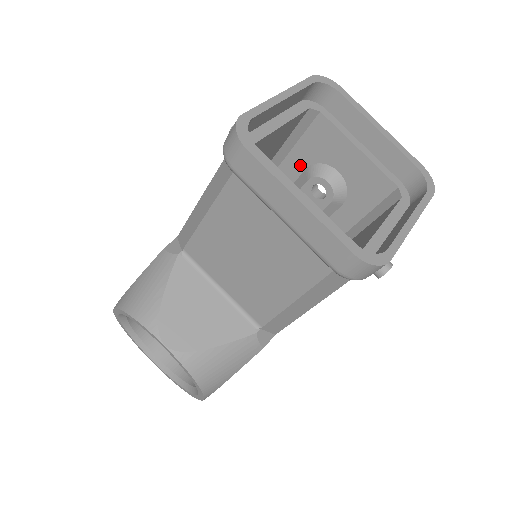
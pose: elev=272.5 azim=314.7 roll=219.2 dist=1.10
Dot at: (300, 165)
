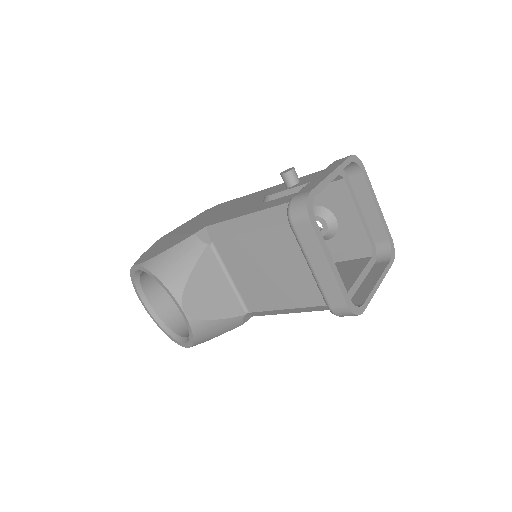
Dot at: occluded
